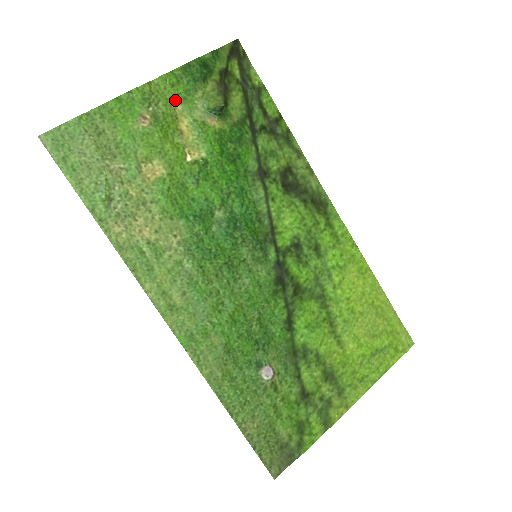
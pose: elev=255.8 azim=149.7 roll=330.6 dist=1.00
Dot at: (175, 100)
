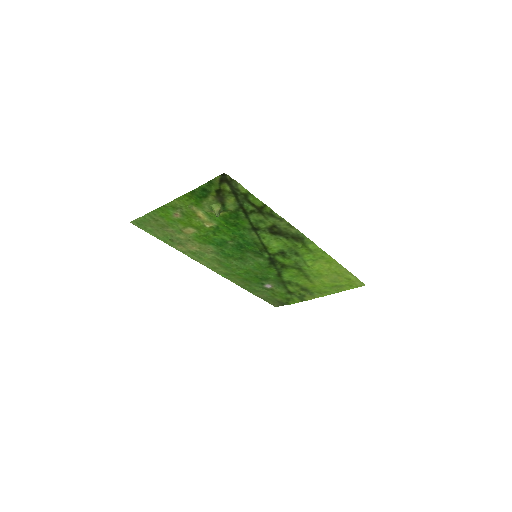
Dot at: (191, 205)
